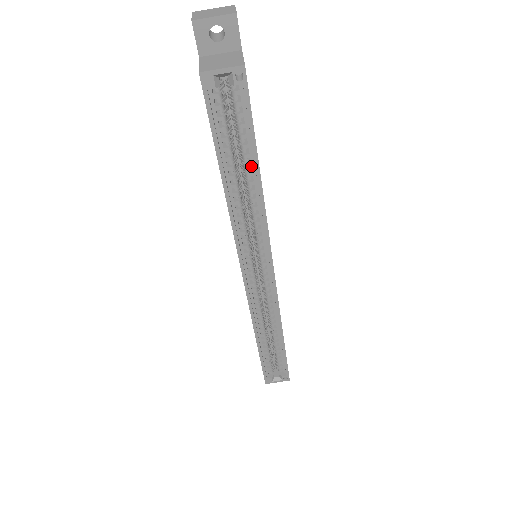
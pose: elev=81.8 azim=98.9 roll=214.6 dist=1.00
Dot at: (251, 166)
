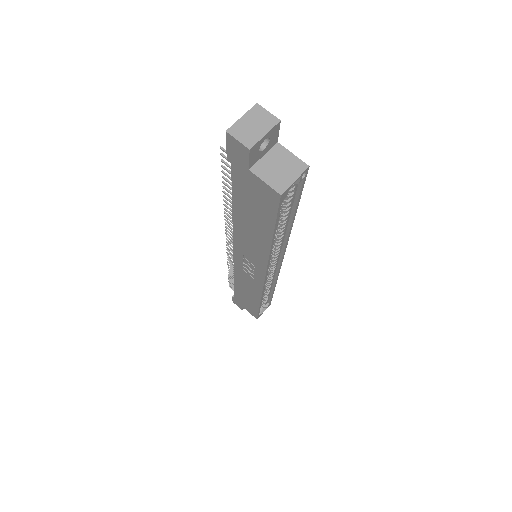
Dot at: (288, 218)
